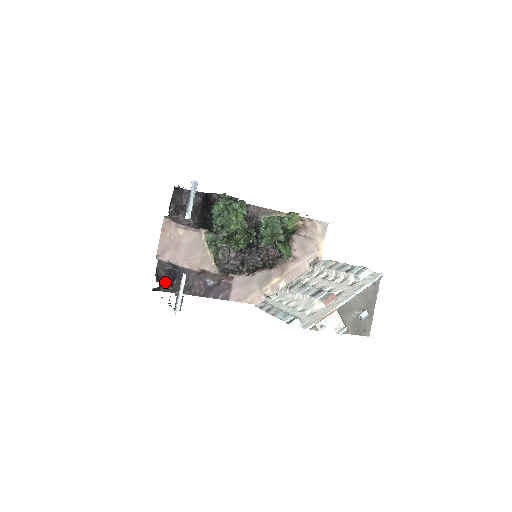
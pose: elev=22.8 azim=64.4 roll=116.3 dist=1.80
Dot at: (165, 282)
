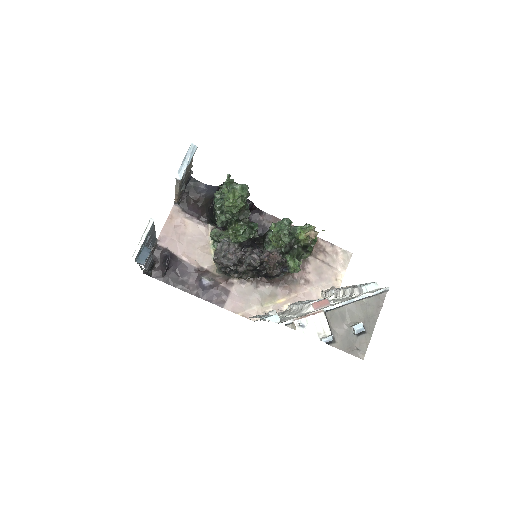
Dot at: (159, 269)
